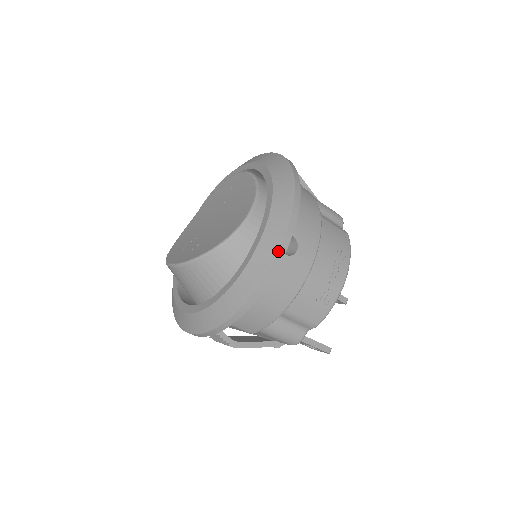
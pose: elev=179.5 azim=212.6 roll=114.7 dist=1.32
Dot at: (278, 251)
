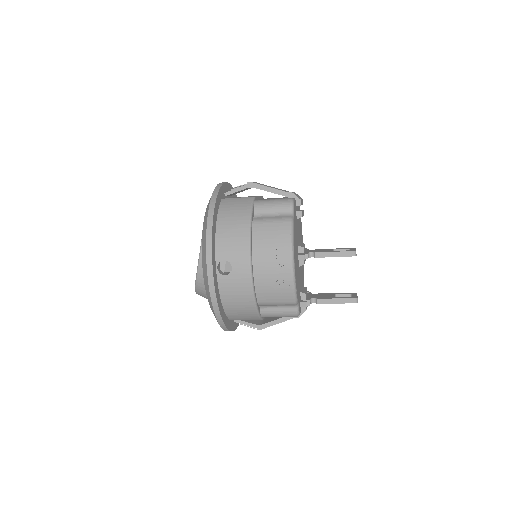
Dot at: (208, 282)
